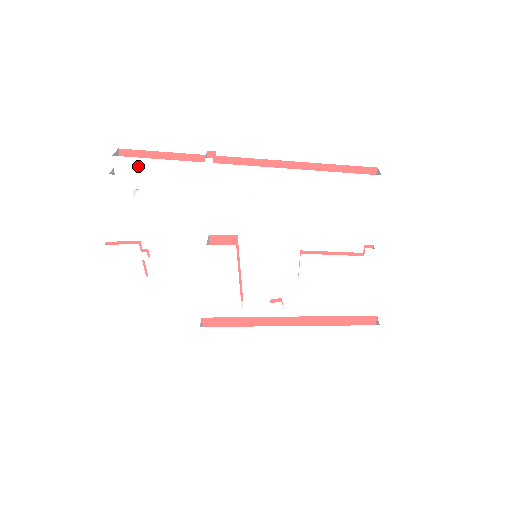
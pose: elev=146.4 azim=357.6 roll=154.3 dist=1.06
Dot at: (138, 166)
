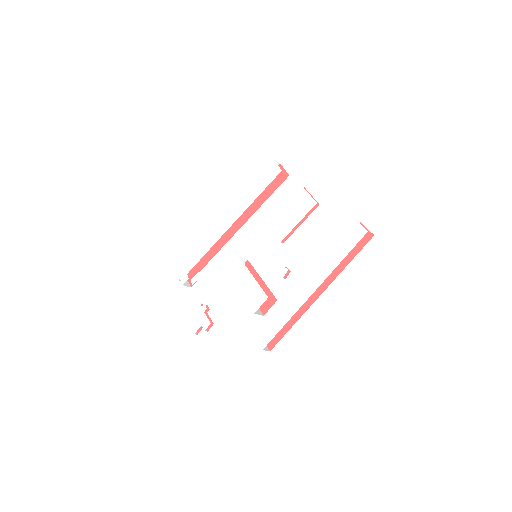
Dot at: (185, 261)
